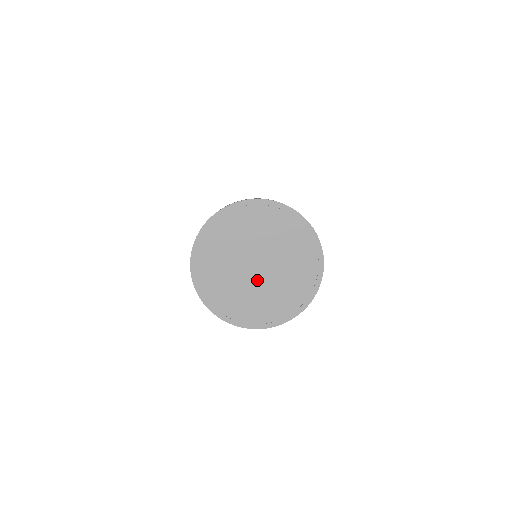
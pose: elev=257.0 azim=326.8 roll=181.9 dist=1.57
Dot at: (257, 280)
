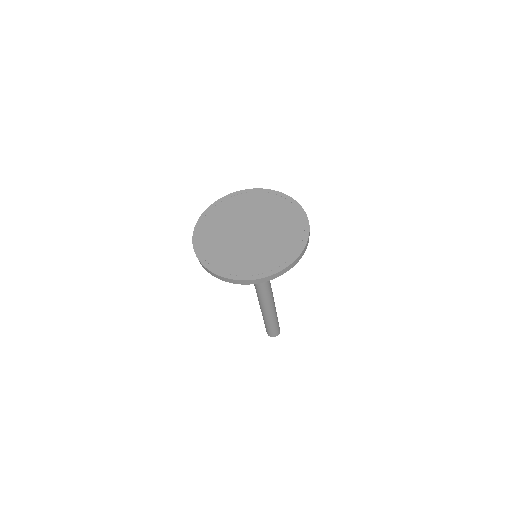
Dot at: (244, 240)
